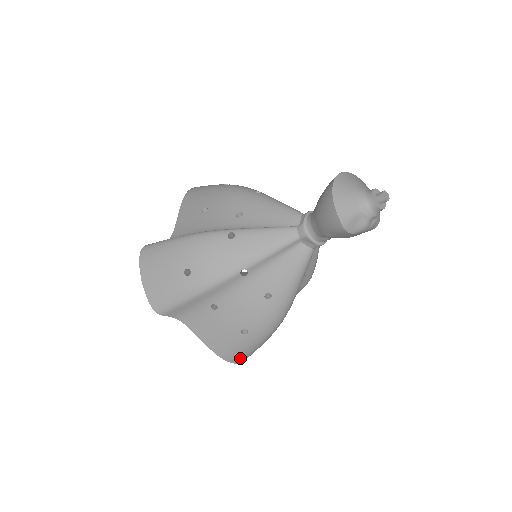
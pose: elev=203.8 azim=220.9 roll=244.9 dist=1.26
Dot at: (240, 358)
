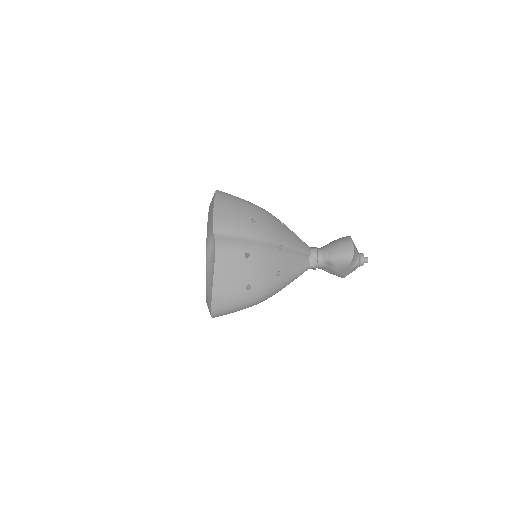
Dot at: (220, 309)
